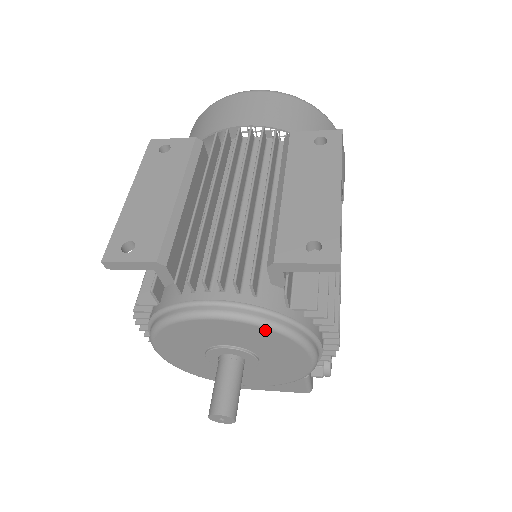
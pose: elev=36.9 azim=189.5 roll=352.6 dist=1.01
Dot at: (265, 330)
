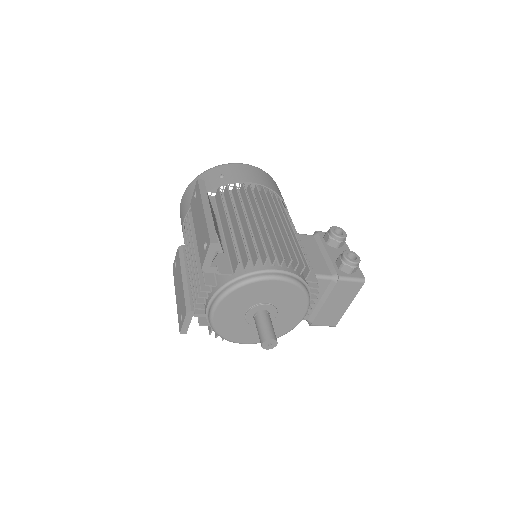
Dot at: (233, 294)
